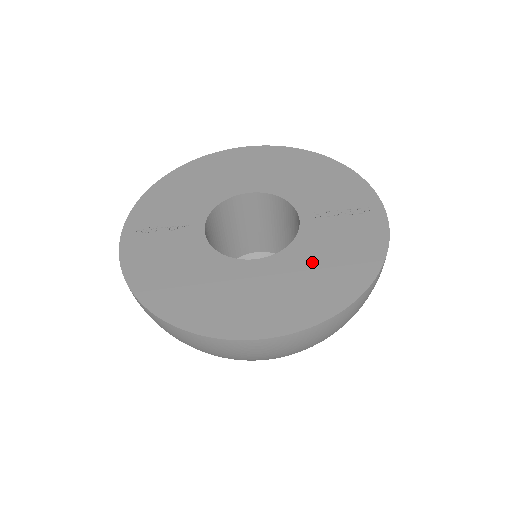
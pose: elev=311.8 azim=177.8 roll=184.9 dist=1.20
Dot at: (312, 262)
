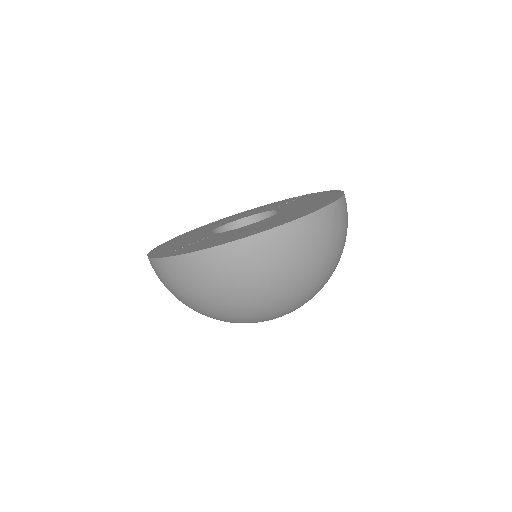
Dot at: (302, 204)
